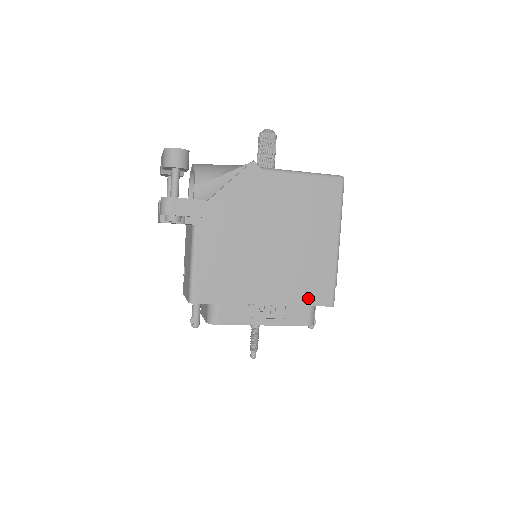
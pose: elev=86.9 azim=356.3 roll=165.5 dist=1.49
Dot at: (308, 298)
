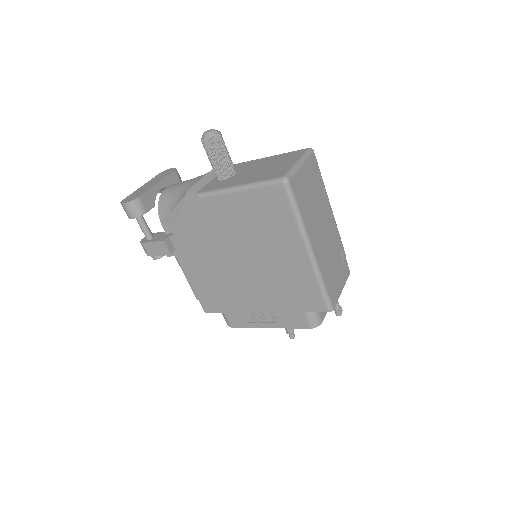
Dot at: (299, 305)
